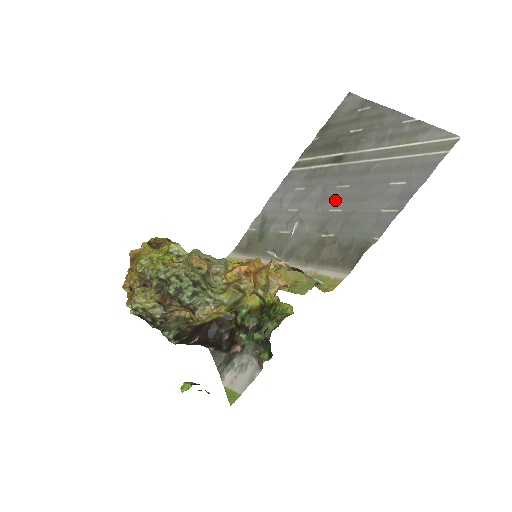
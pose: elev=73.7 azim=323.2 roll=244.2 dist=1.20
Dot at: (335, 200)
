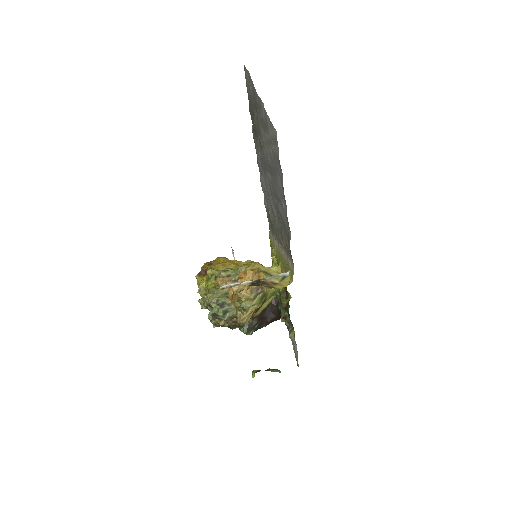
Dot at: (271, 191)
